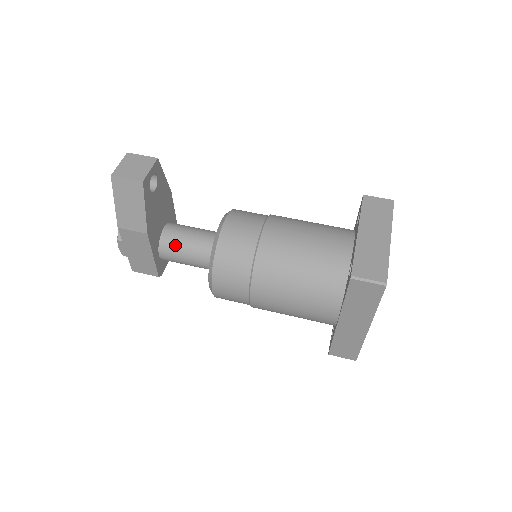
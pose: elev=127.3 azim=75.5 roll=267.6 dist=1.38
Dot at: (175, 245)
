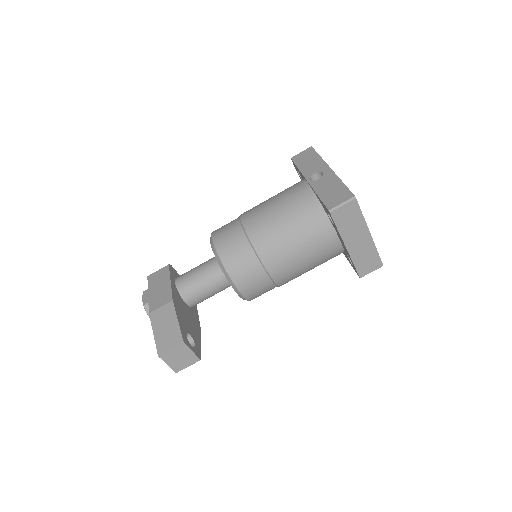
Dot at: occluded
